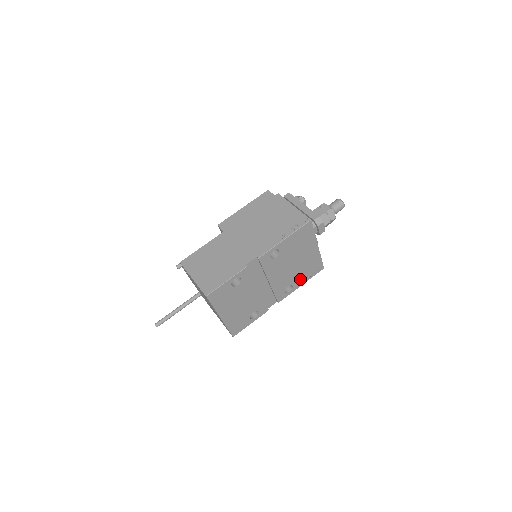
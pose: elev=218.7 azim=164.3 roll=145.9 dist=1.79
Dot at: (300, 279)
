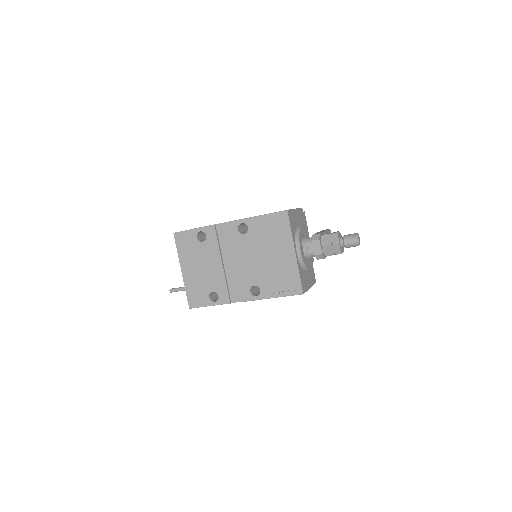
Dot at: (271, 287)
